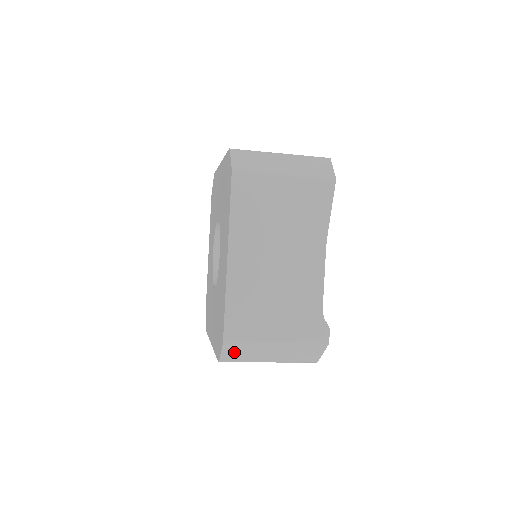
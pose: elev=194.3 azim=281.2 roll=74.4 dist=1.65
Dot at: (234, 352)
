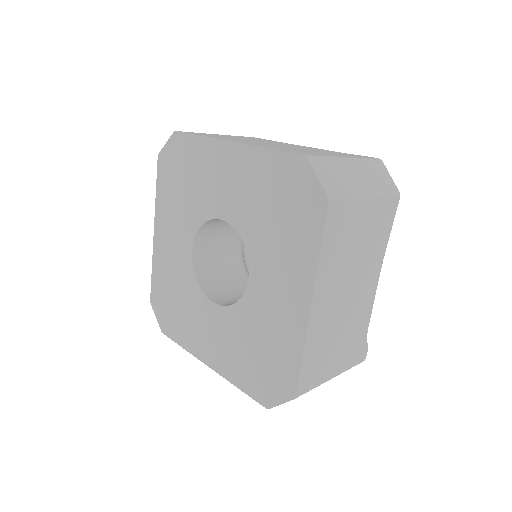
Dot at: occluded
